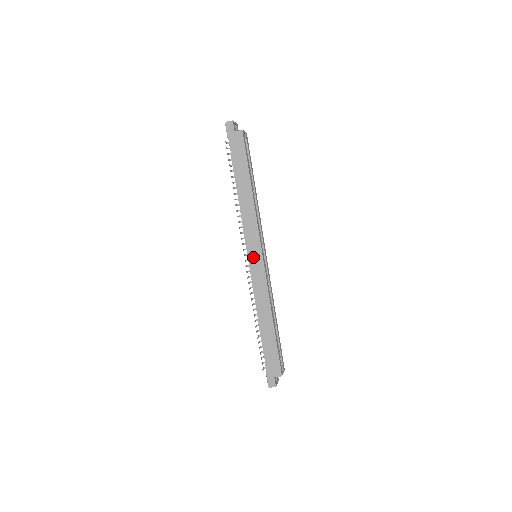
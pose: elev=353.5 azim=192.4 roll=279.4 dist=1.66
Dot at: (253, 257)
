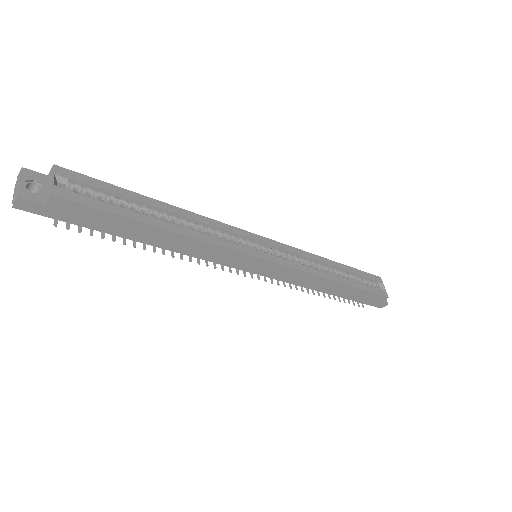
Dot at: (257, 269)
